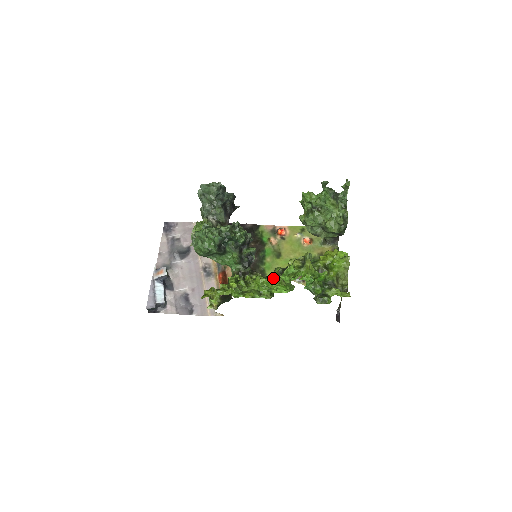
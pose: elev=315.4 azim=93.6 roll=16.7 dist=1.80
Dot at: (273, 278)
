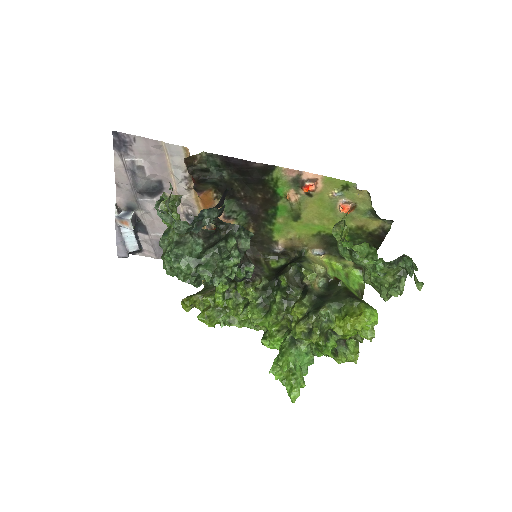
Dot at: (269, 322)
